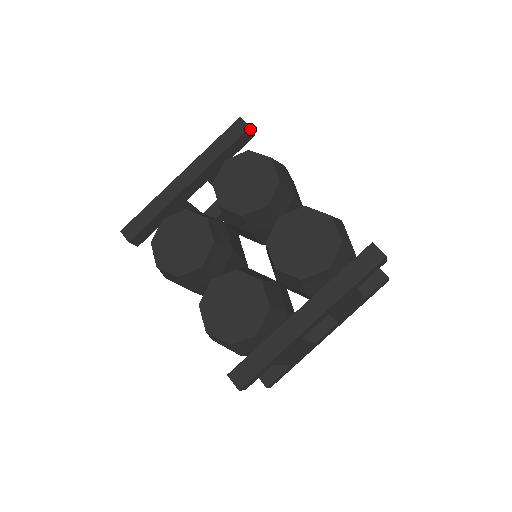
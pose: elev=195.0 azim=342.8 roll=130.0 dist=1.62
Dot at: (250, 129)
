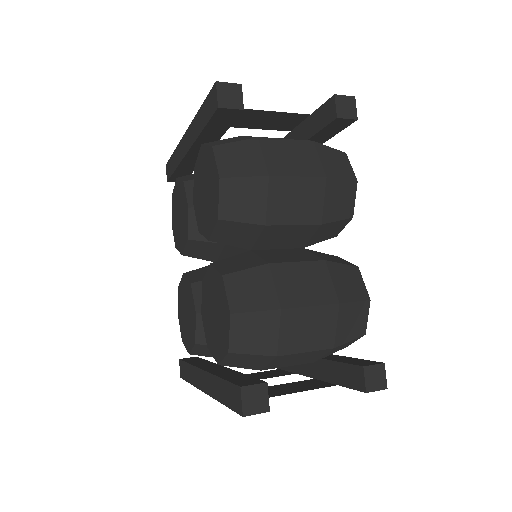
Dot at: (222, 108)
